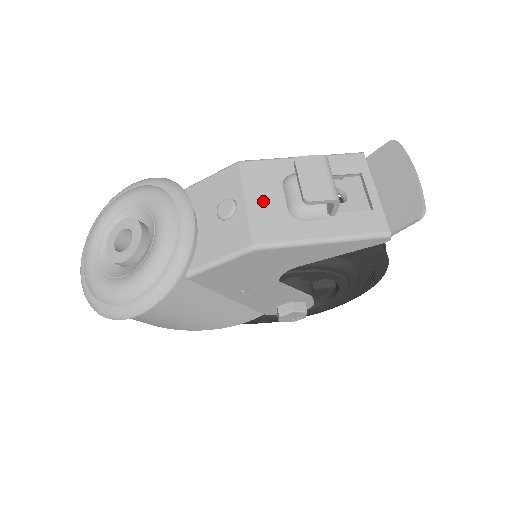
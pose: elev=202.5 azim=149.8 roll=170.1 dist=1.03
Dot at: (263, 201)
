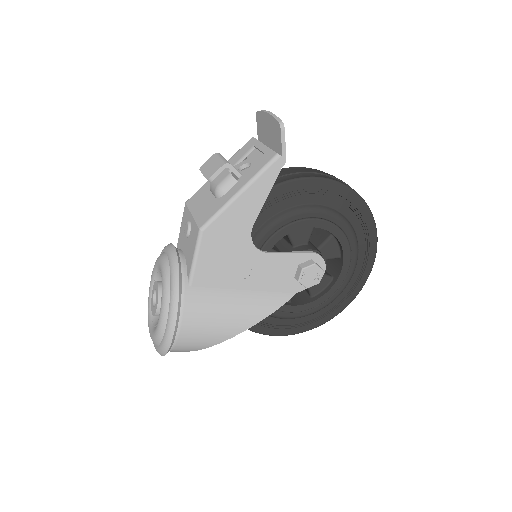
Dot at: (201, 206)
